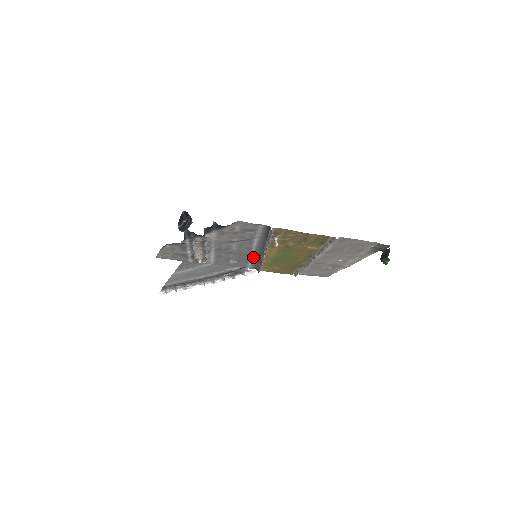
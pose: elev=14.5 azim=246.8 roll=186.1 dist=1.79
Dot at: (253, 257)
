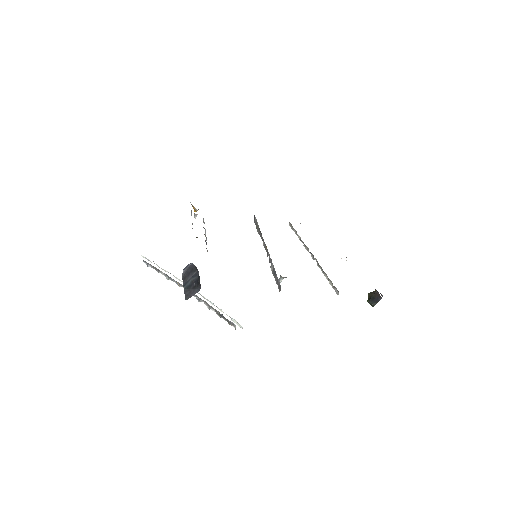
Dot at: occluded
